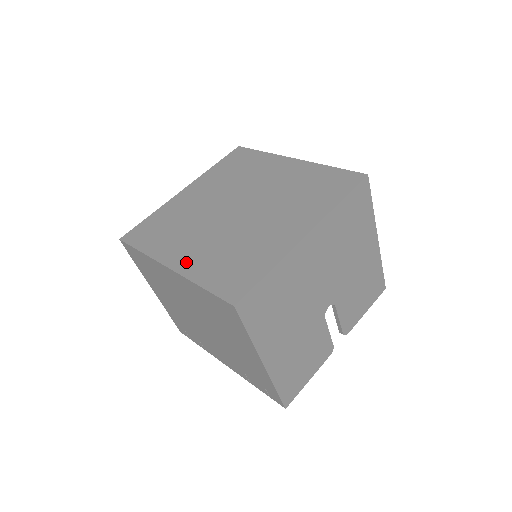
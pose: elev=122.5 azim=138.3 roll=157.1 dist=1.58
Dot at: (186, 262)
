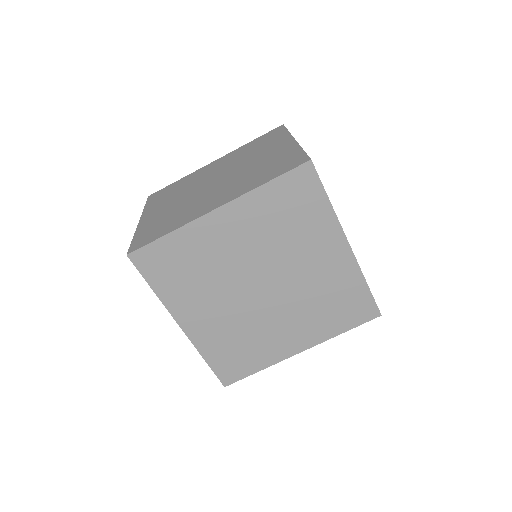
Dot at: (198, 330)
